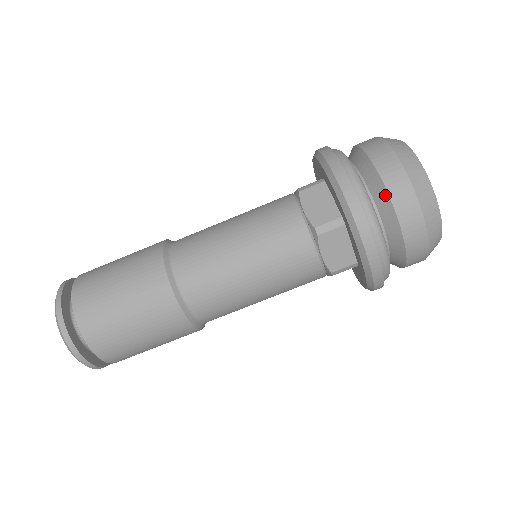
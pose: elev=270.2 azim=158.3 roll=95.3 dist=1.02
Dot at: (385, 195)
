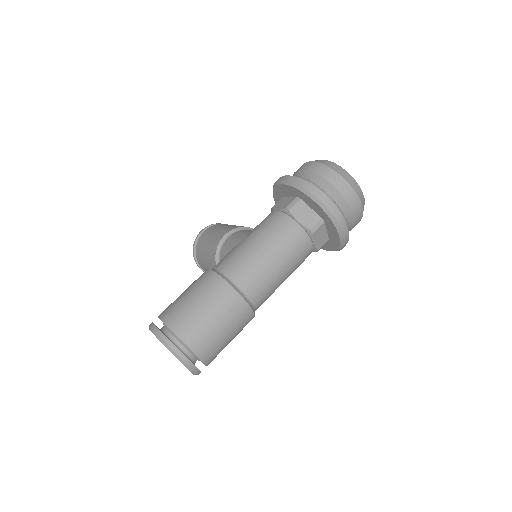
Dot at: (343, 200)
